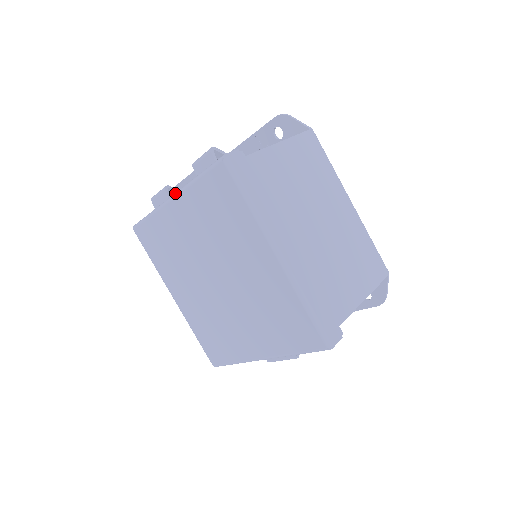
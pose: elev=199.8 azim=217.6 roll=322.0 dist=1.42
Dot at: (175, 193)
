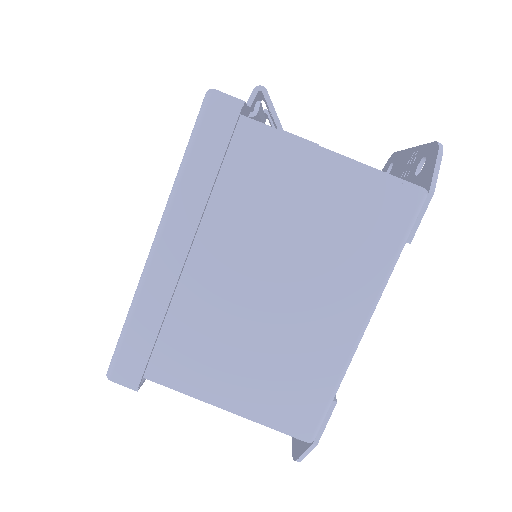
Dot at: occluded
